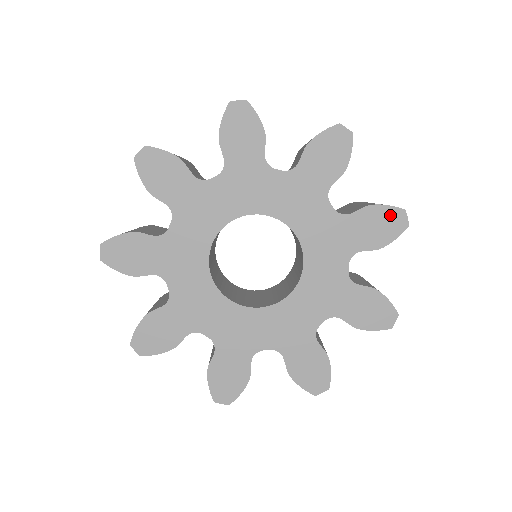
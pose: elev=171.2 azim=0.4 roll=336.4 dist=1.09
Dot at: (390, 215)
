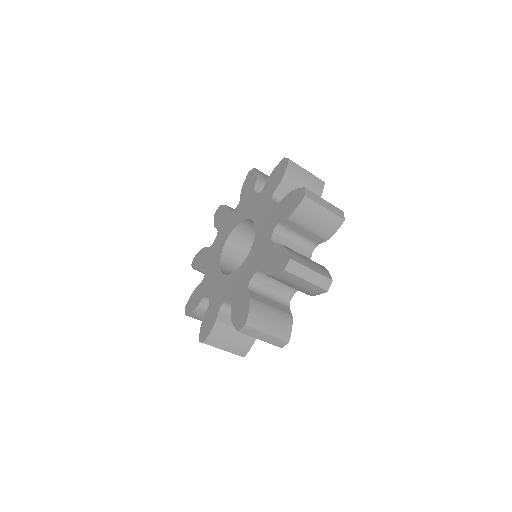
Dot at: (297, 194)
